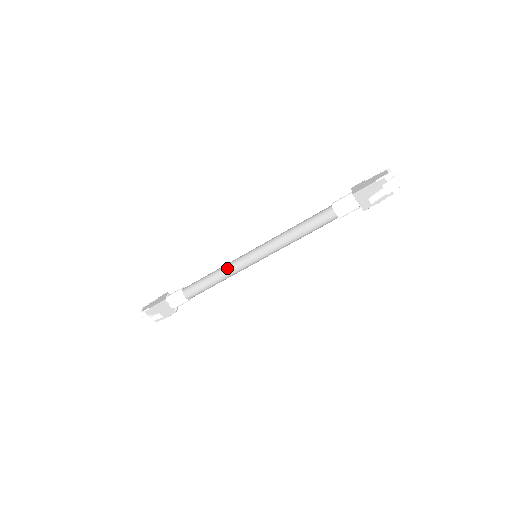
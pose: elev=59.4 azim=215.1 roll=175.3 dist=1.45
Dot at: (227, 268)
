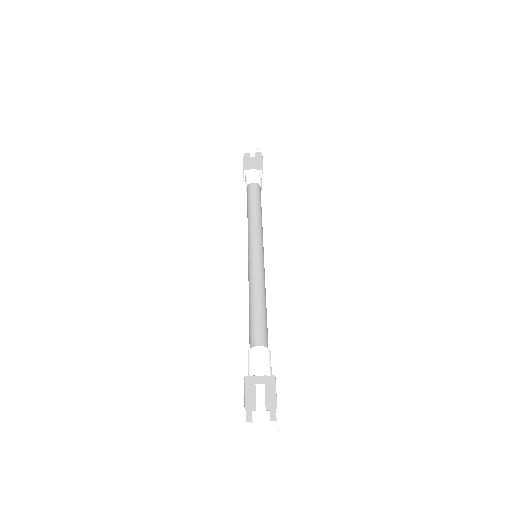
Dot at: (250, 284)
